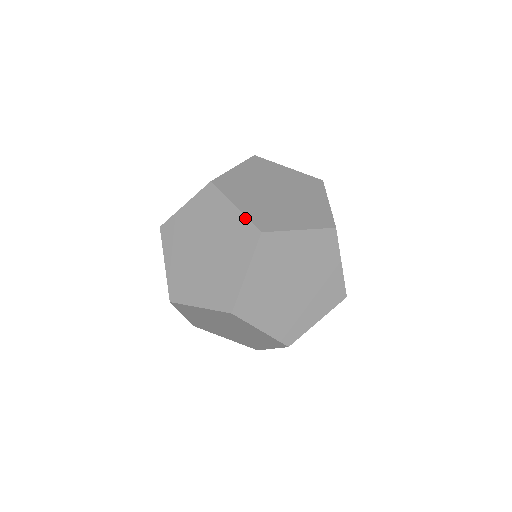
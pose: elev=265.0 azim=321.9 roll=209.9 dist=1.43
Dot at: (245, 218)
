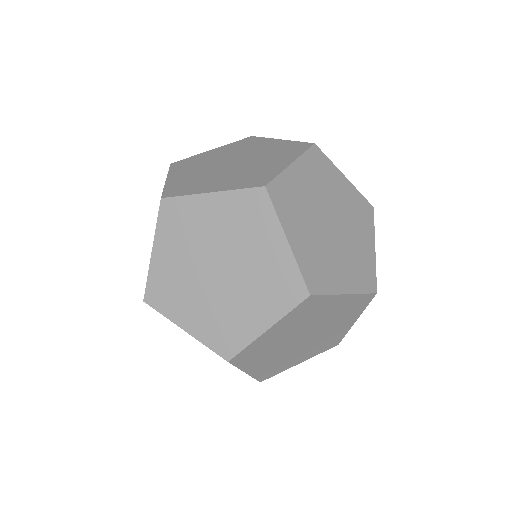
Dot at: (234, 192)
